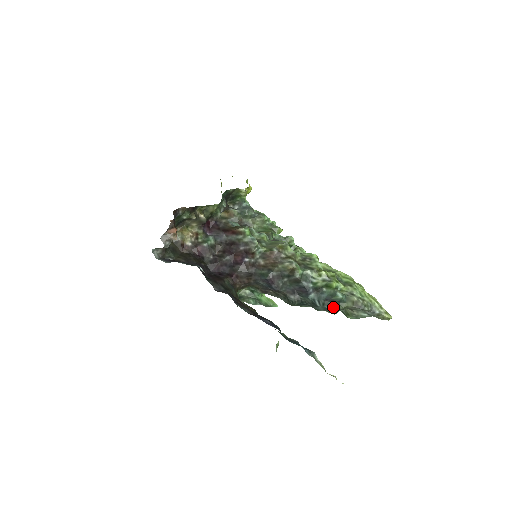
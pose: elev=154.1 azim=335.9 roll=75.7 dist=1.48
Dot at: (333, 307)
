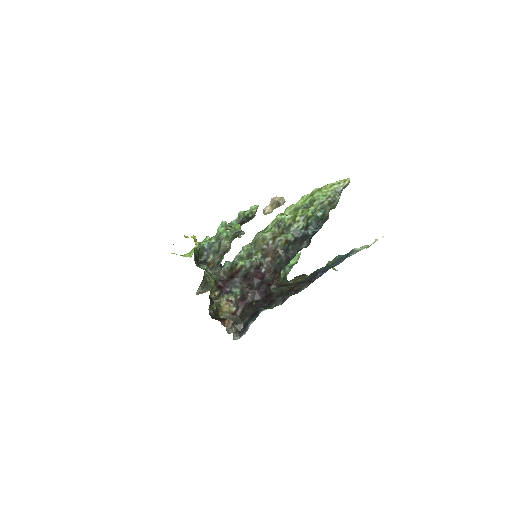
Dot at: (324, 220)
